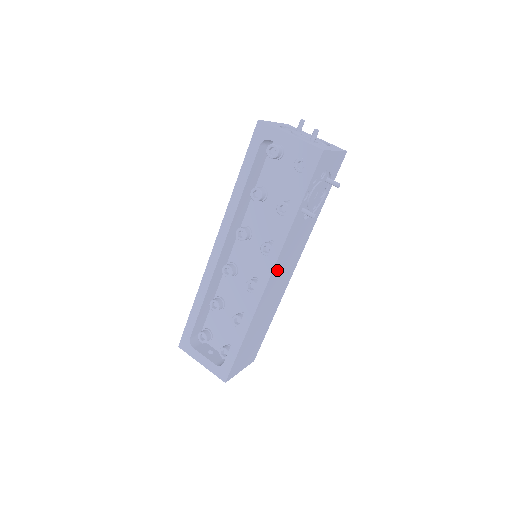
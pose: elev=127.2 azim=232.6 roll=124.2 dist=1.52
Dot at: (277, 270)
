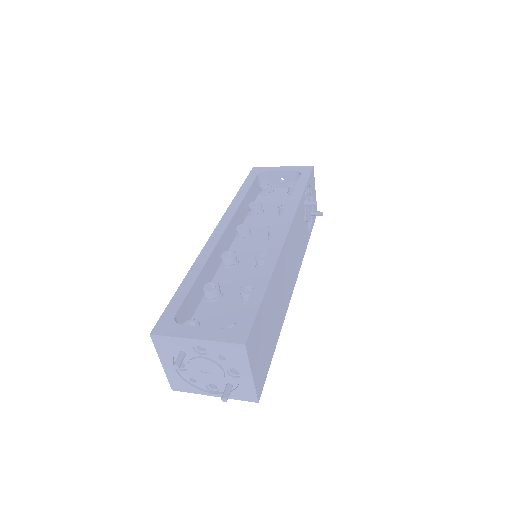
Dot at: (291, 237)
